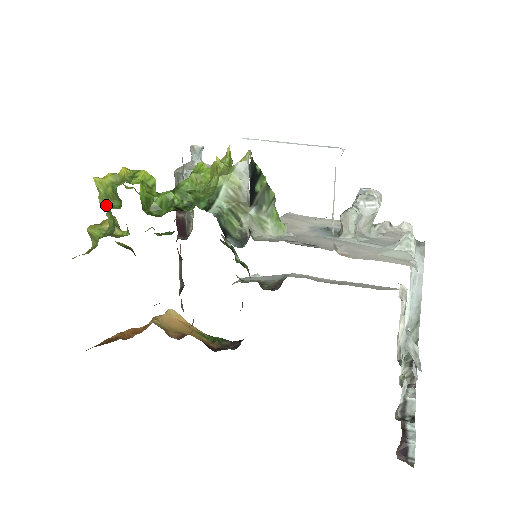
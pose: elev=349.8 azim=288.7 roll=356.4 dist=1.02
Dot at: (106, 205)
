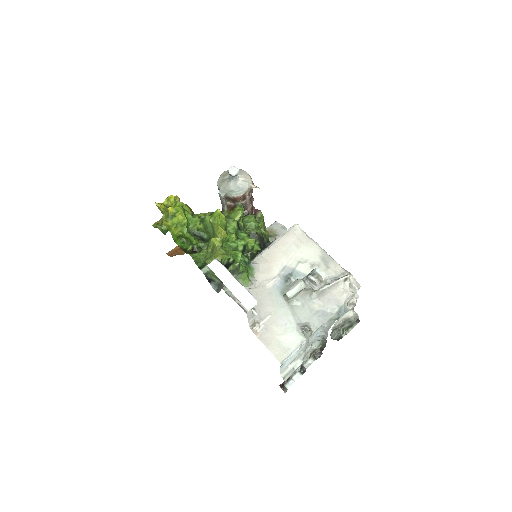
Dot at: occluded
